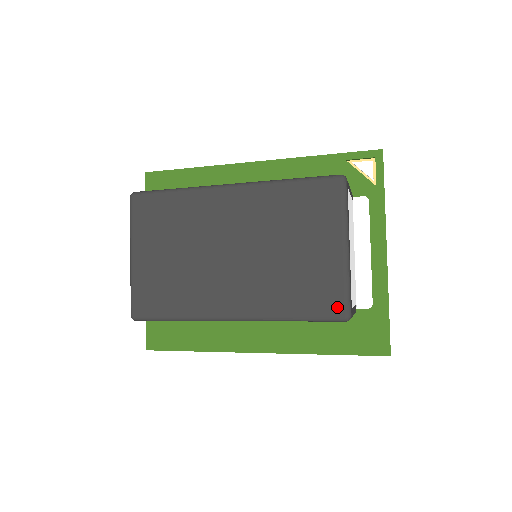
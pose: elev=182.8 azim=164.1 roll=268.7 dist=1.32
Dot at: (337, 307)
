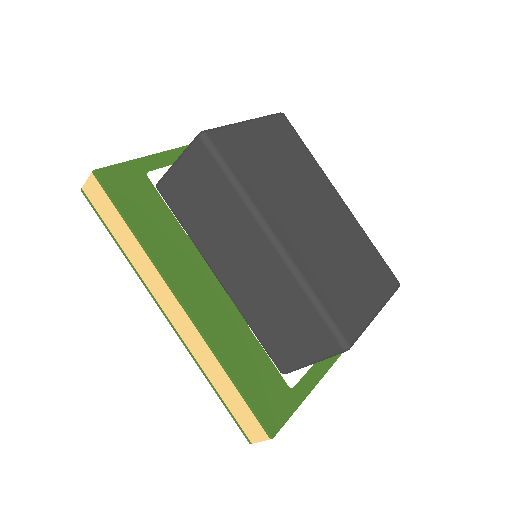
Dot at: (349, 332)
